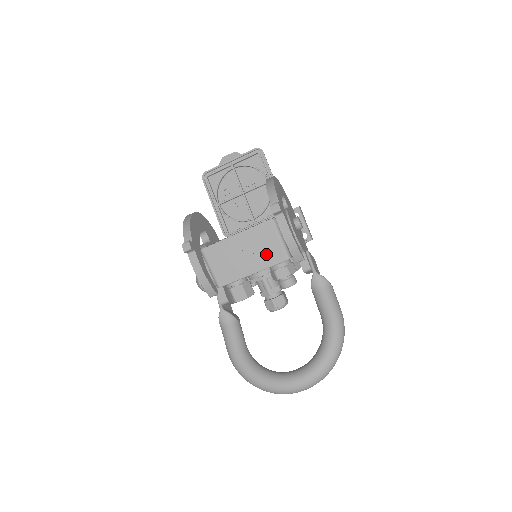
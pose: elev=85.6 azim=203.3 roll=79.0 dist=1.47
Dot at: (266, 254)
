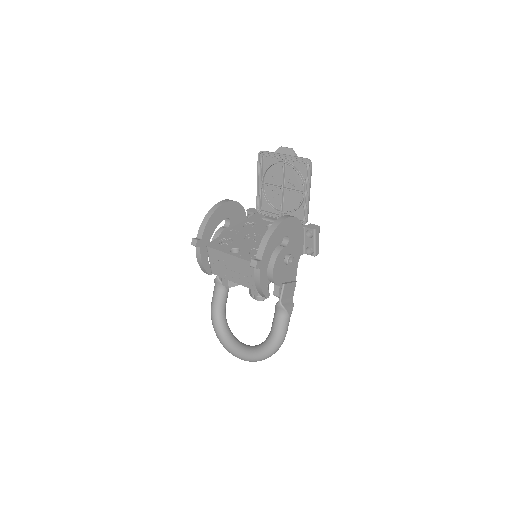
Dot at: (244, 279)
